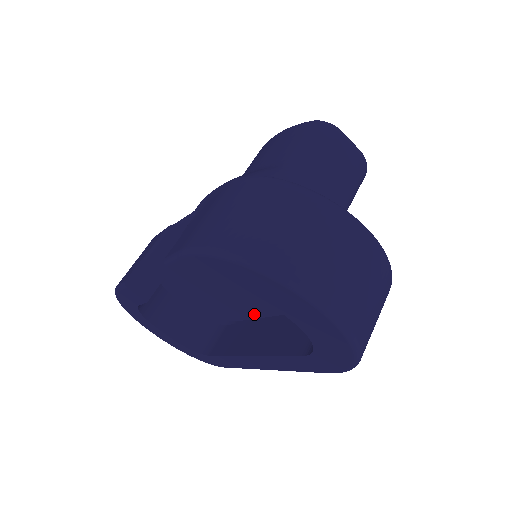
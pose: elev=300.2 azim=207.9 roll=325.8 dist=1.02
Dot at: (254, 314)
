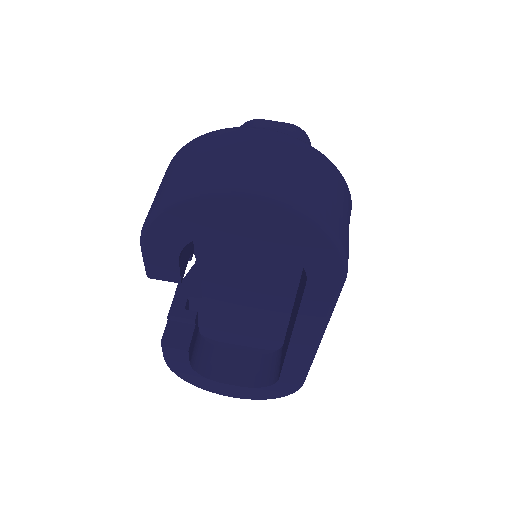
Dot at: occluded
